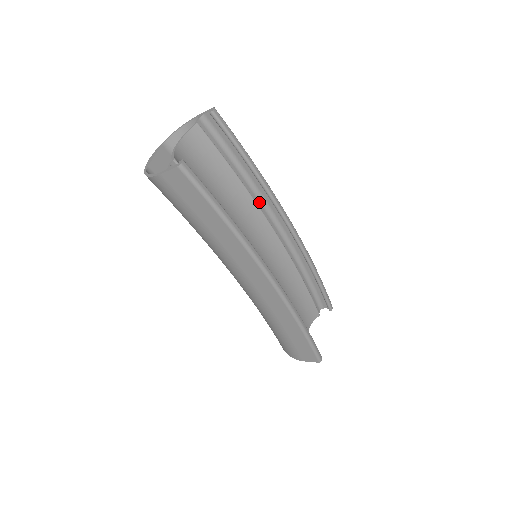
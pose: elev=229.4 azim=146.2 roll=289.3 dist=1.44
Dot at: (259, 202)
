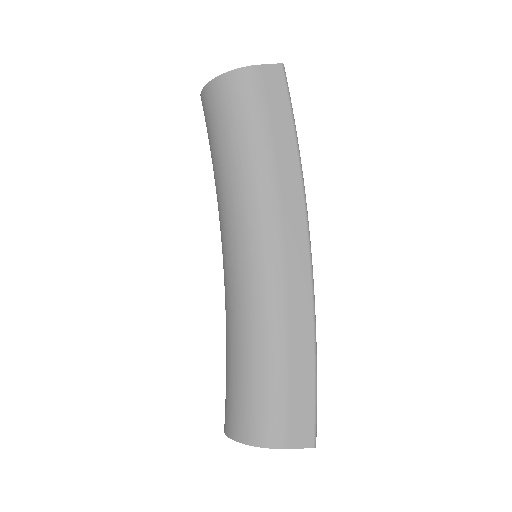
Dot at: occluded
